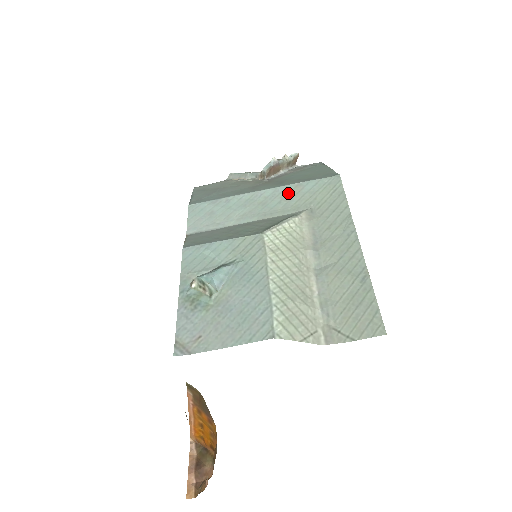
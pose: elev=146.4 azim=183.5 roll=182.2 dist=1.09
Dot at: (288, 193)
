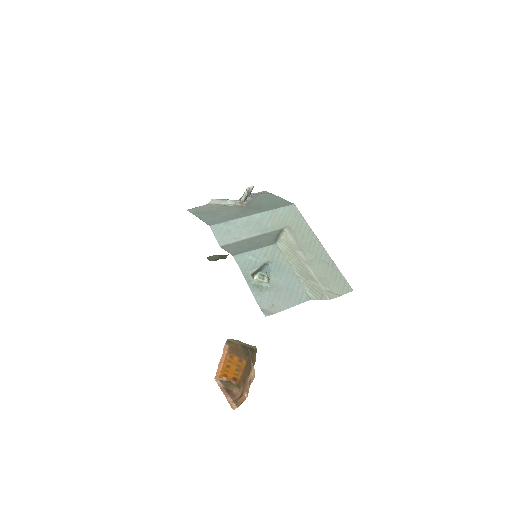
Dot at: (270, 216)
